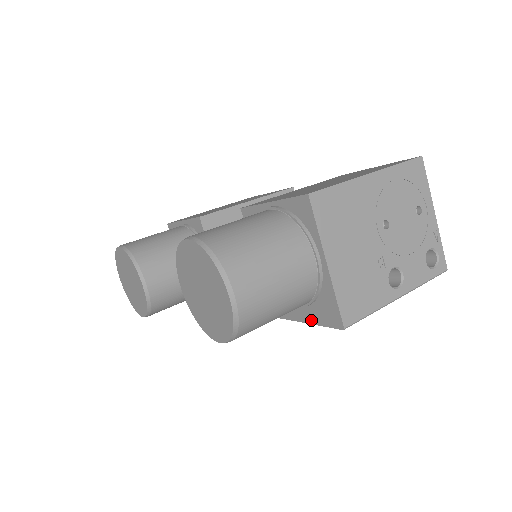
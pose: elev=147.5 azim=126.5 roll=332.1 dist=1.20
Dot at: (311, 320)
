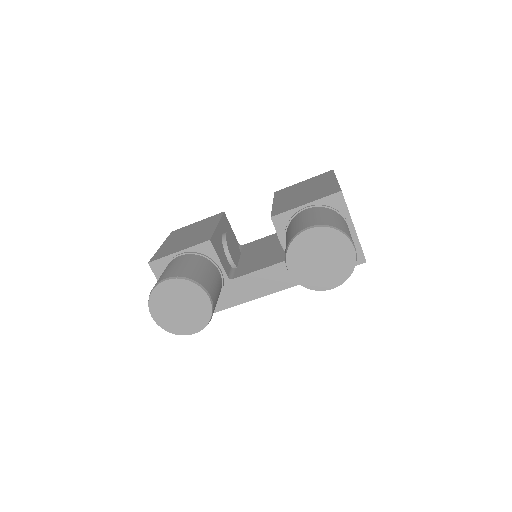
Dot at: occluded
